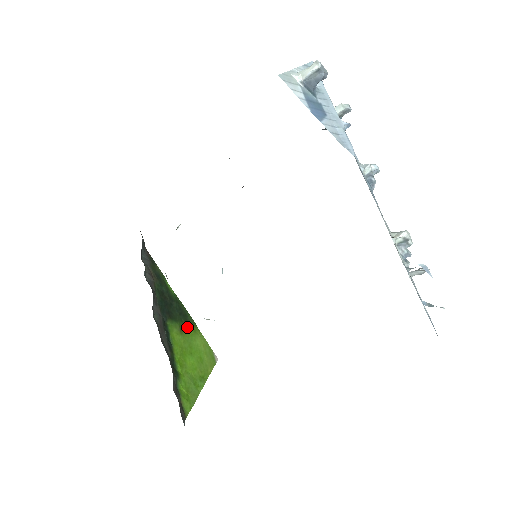
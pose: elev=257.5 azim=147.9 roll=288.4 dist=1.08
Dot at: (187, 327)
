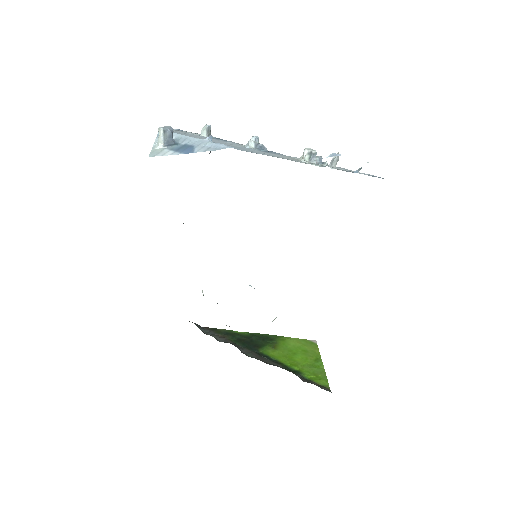
Dot at: (276, 343)
